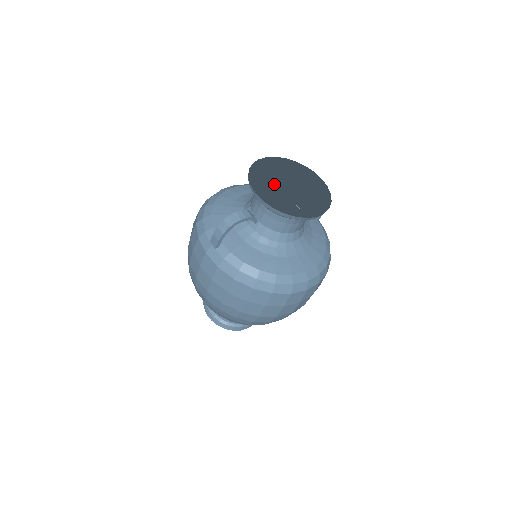
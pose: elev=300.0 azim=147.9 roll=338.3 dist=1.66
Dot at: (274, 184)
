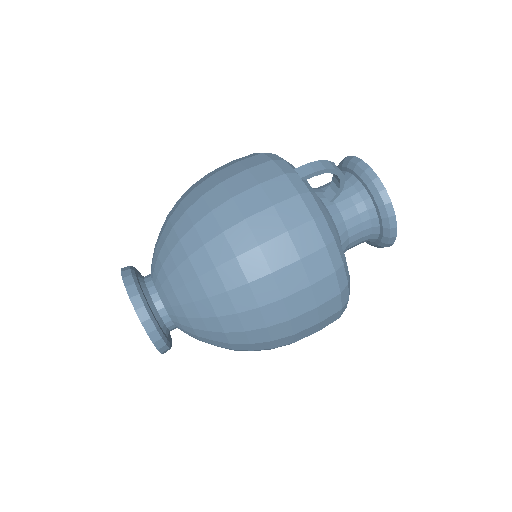
Dot at: occluded
